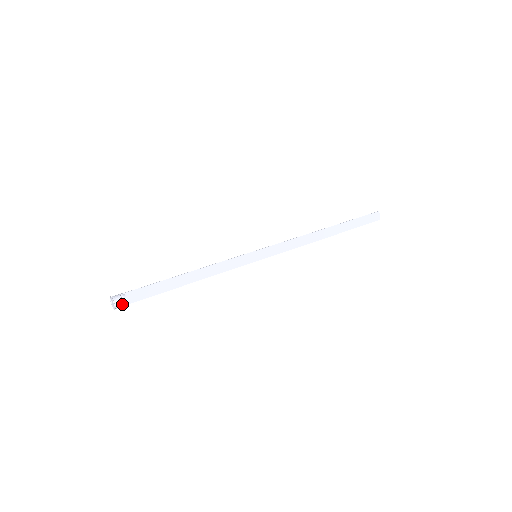
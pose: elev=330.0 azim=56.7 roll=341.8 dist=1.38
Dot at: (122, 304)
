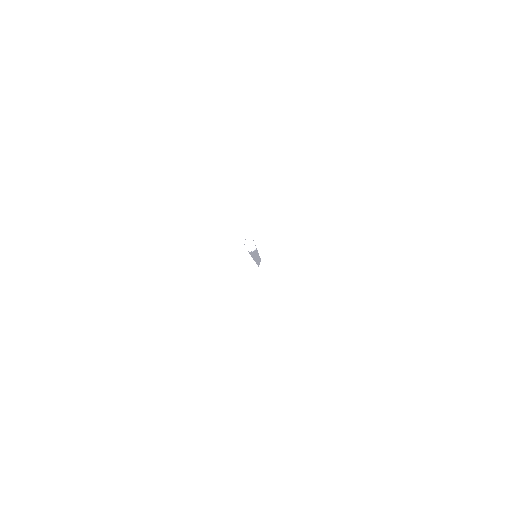
Dot at: (255, 249)
